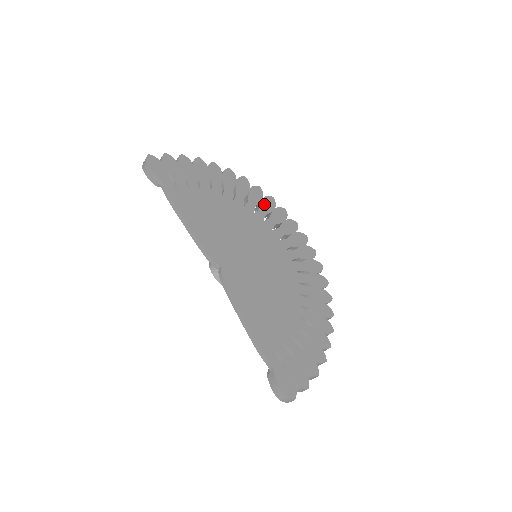
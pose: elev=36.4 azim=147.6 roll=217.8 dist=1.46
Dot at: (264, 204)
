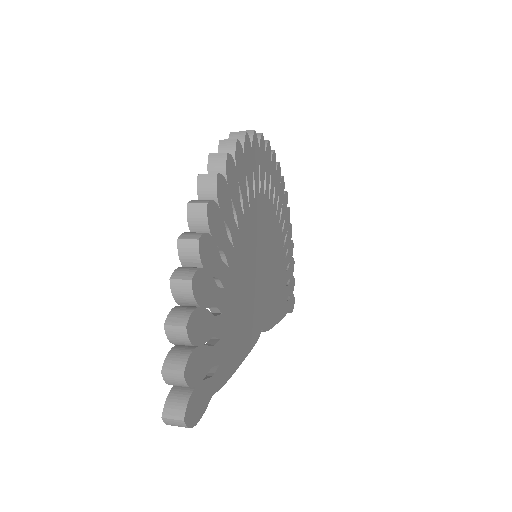
Dot at: (240, 178)
